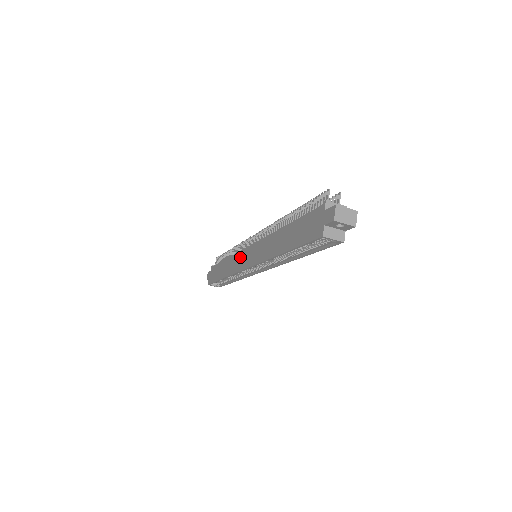
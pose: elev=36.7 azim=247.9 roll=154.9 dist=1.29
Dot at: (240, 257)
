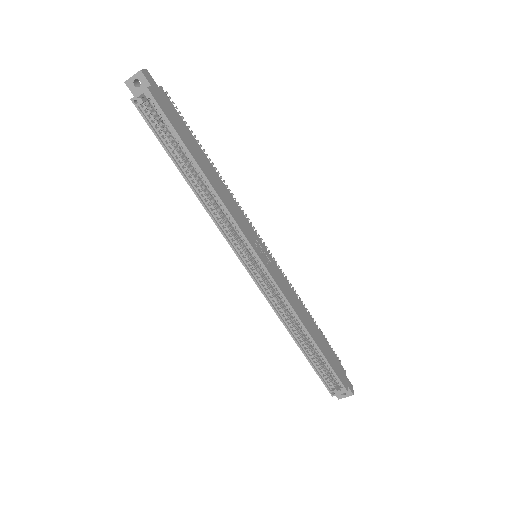
Dot at: occluded
